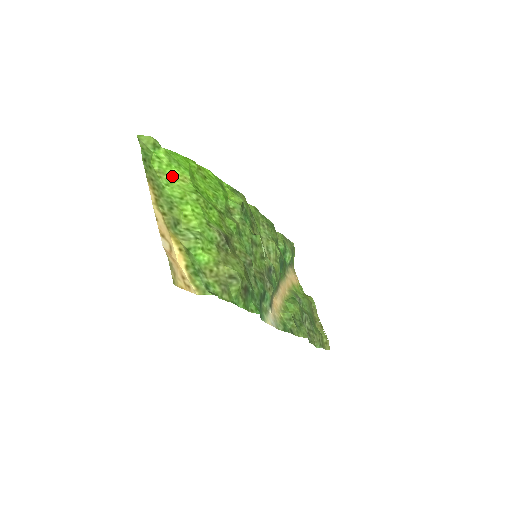
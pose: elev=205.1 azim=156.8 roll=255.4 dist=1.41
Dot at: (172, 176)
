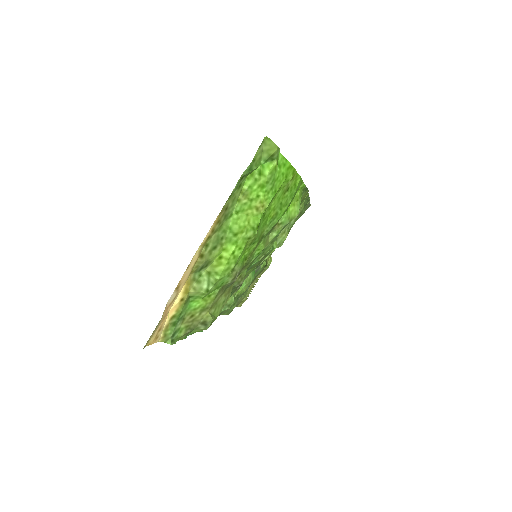
Dot at: (252, 201)
